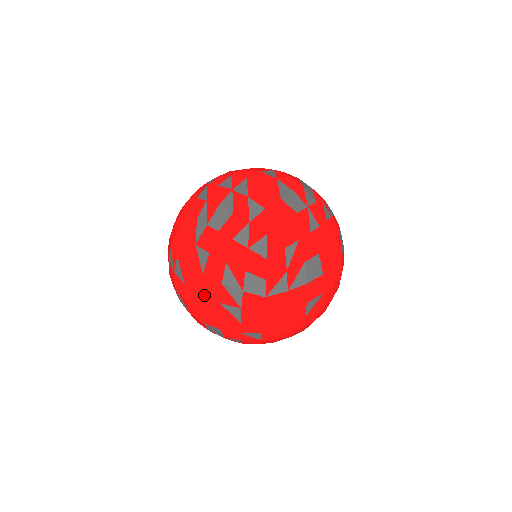
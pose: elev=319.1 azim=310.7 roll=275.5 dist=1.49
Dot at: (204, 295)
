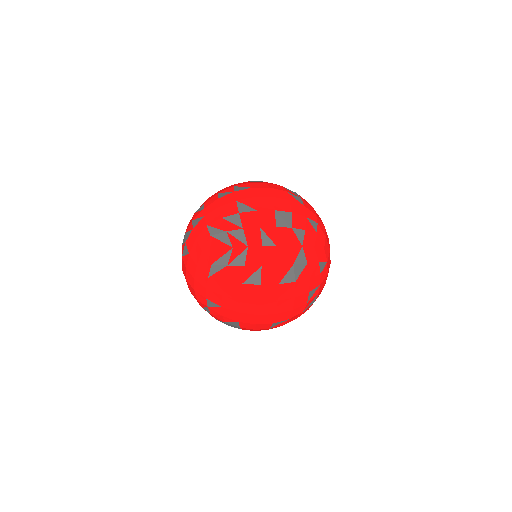
Dot at: (273, 188)
